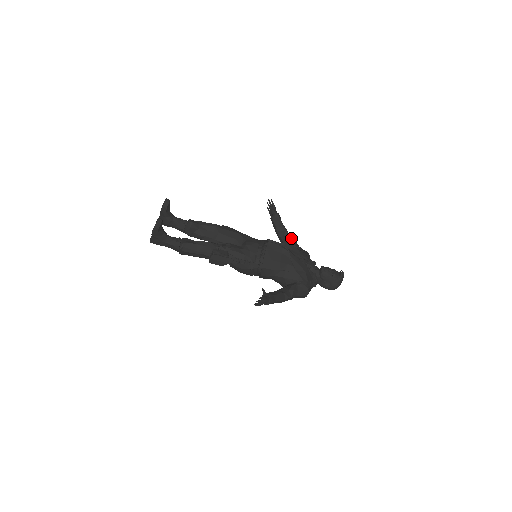
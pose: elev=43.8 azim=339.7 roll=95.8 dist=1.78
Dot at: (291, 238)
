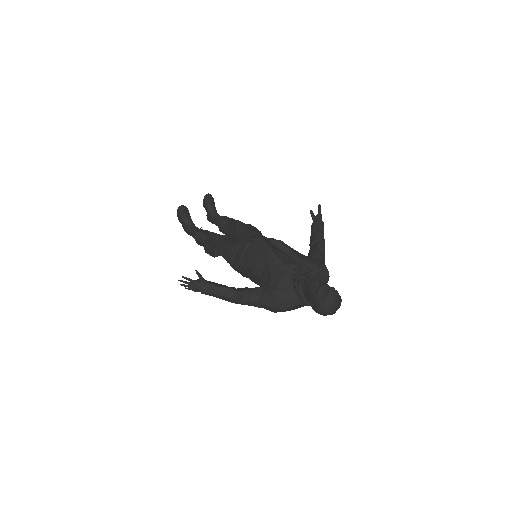
Dot at: (317, 248)
